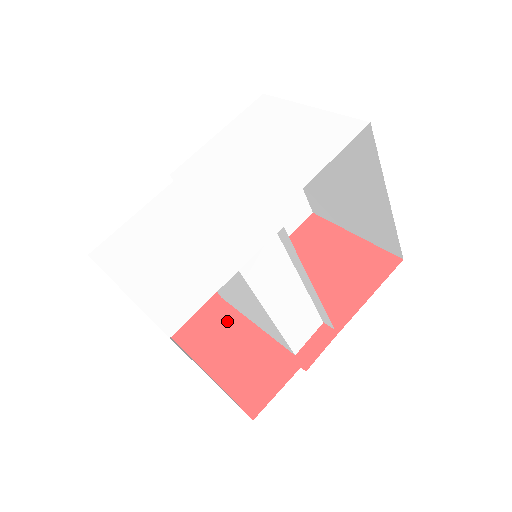
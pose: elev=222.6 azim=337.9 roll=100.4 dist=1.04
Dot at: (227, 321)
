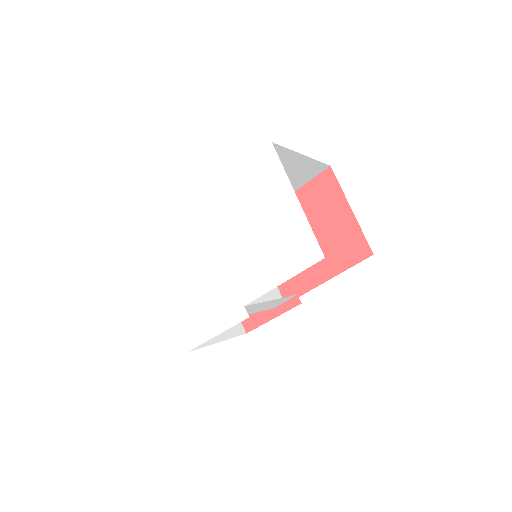
Dot at: occluded
